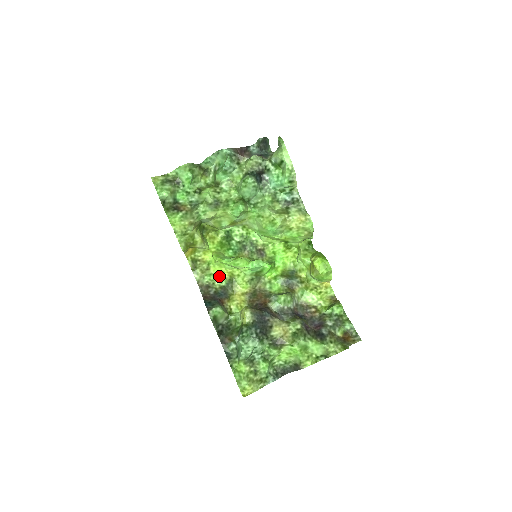
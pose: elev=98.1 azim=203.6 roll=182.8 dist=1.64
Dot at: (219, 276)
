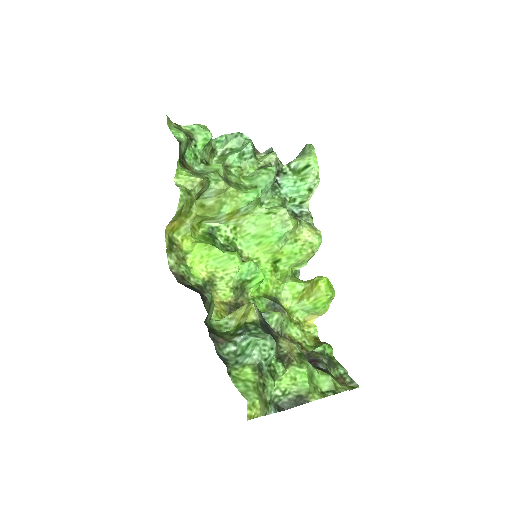
Dot at: (194, 273)
